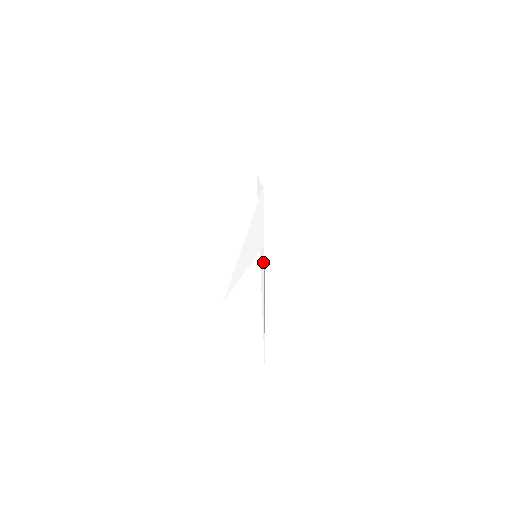
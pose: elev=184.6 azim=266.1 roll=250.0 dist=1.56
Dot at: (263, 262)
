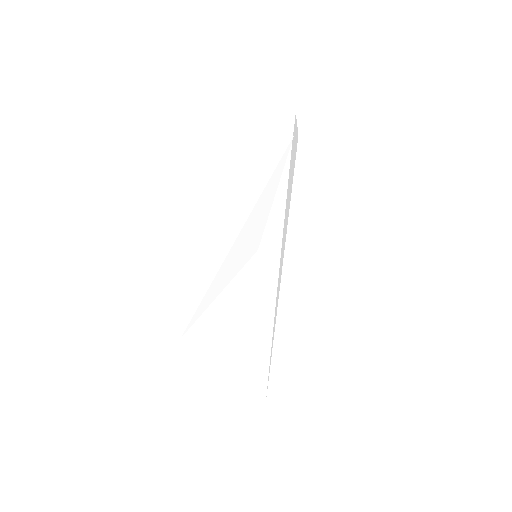
Dot at: (283, 250)
